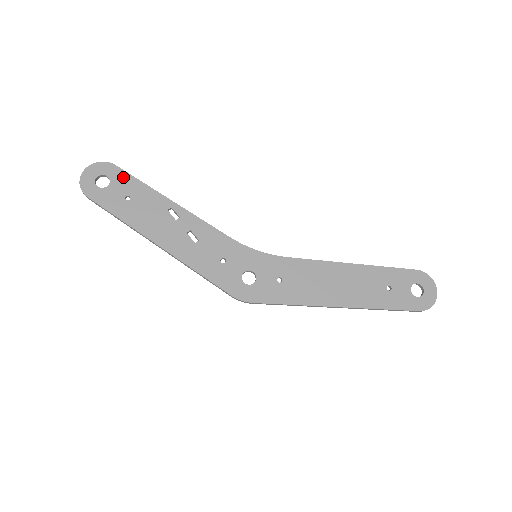
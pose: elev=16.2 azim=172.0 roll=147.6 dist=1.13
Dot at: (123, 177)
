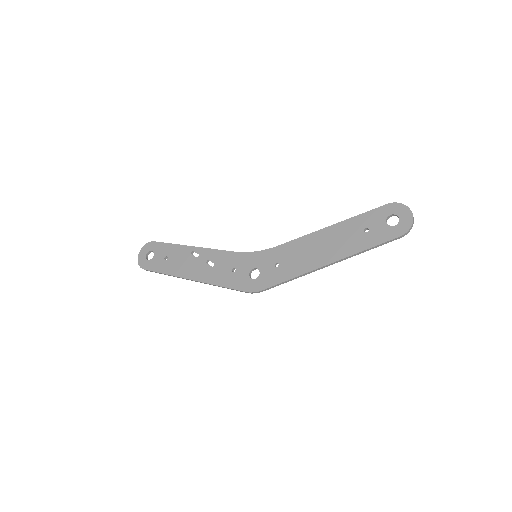
Dot at: (160, 246)
